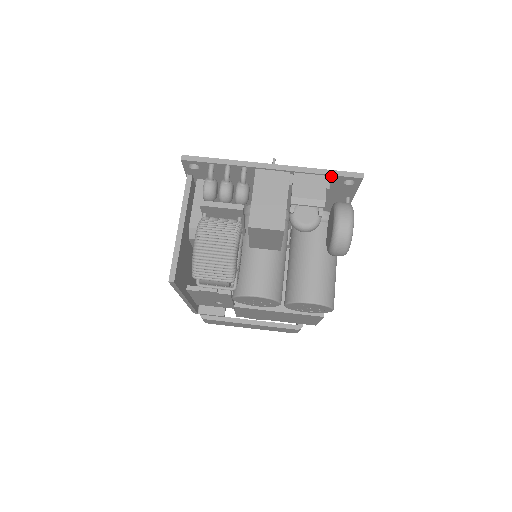
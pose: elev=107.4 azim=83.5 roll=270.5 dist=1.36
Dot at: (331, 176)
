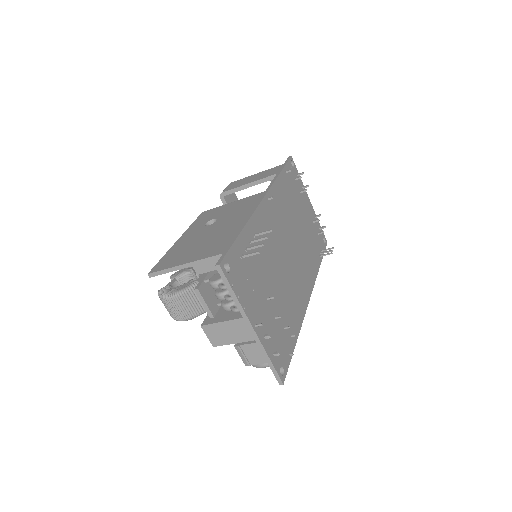
Dot at: (270, 365)
